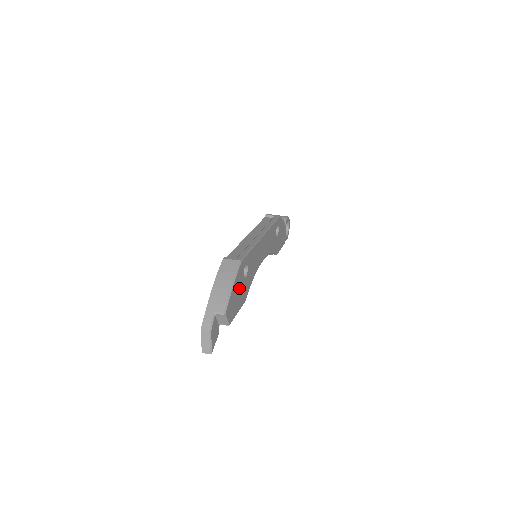
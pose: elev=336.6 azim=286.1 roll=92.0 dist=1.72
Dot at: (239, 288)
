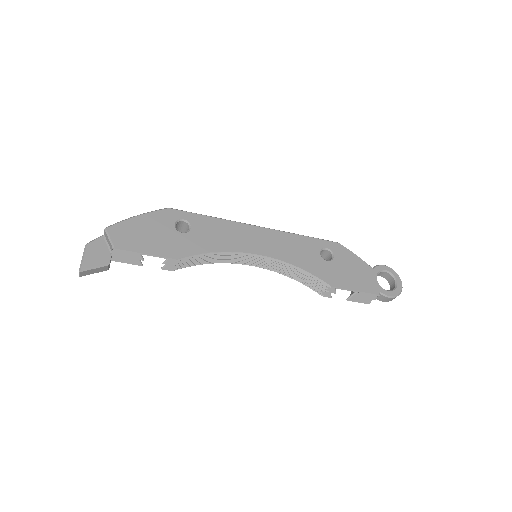
Dot at: (158, 231)
